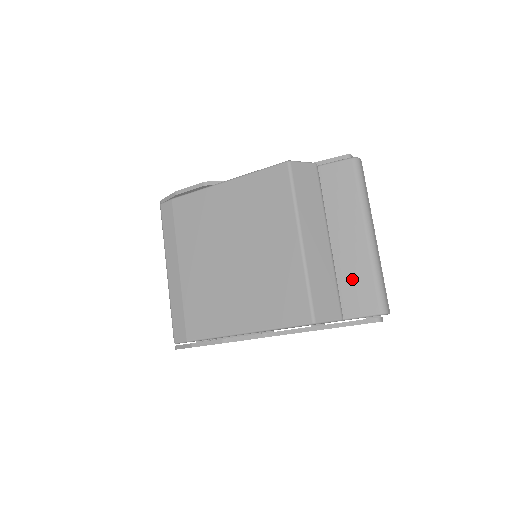
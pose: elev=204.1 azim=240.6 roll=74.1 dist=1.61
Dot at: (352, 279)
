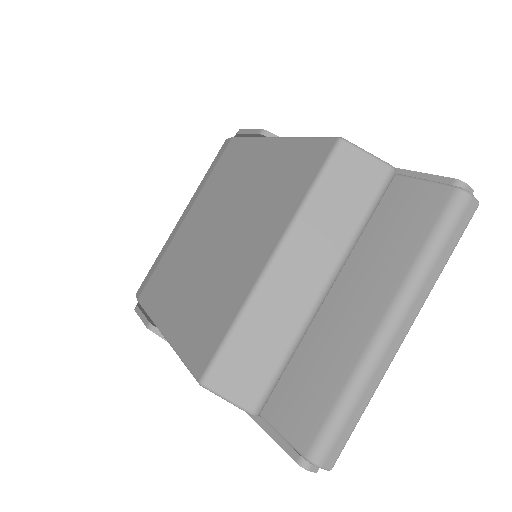
Dot at: (312, 372)
